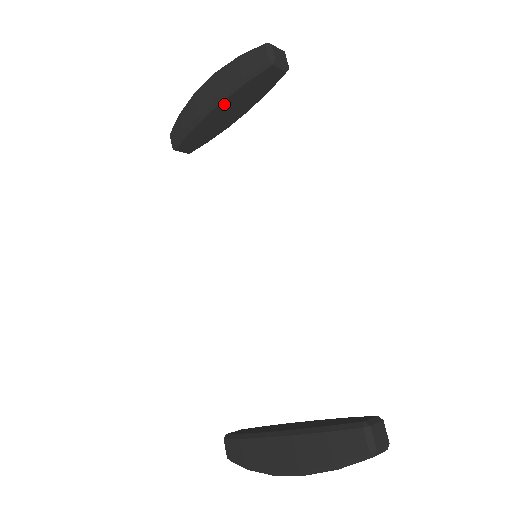
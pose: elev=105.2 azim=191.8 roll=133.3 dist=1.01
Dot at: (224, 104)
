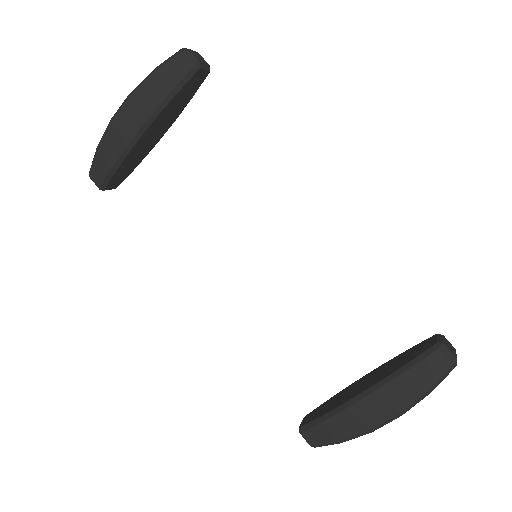
Dot at: (154, 123)
